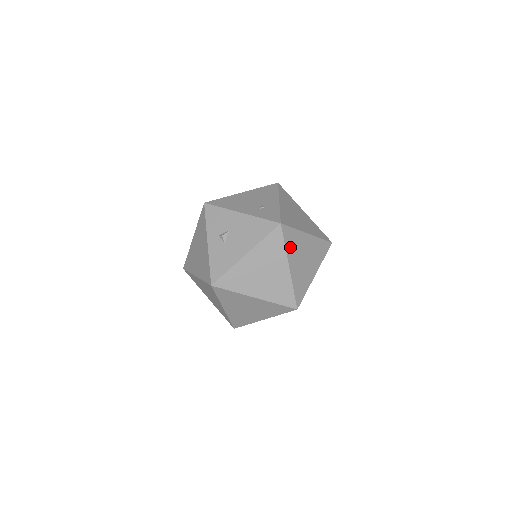
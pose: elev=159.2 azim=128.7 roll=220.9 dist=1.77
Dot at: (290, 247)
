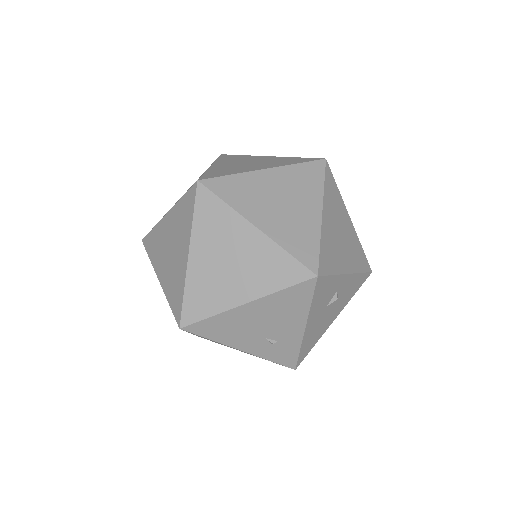
Dot at: (225, 160)
